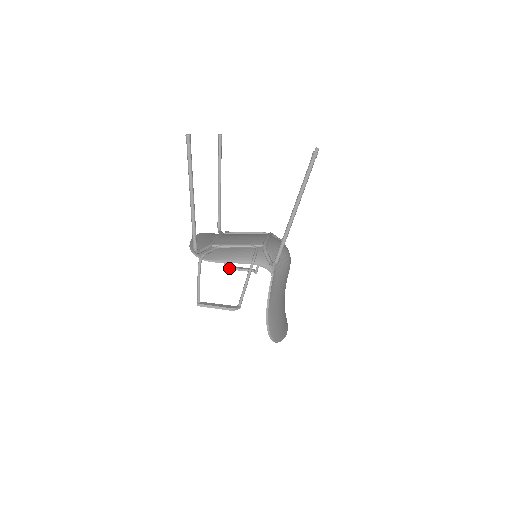
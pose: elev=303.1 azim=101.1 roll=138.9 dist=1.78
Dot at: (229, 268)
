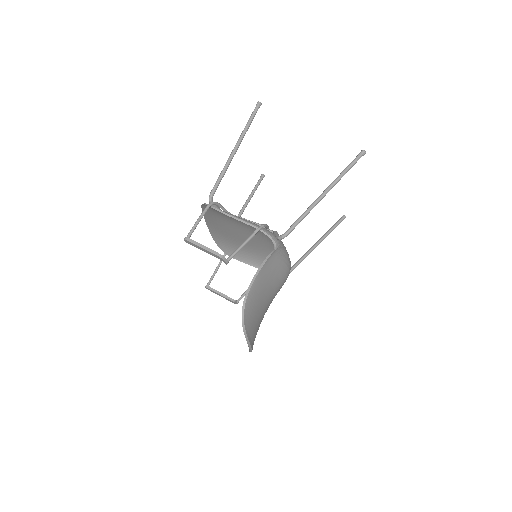
Dot at: (211, 288)
